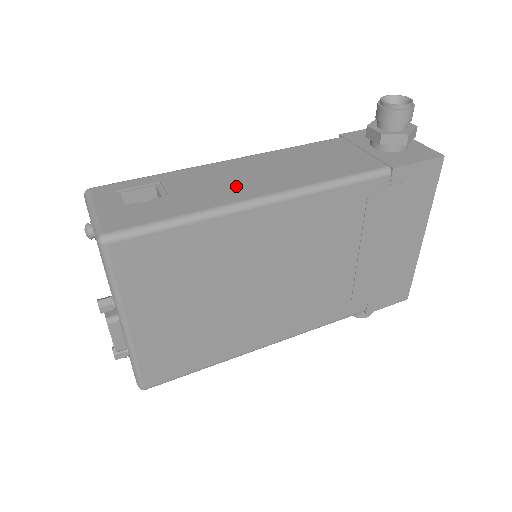
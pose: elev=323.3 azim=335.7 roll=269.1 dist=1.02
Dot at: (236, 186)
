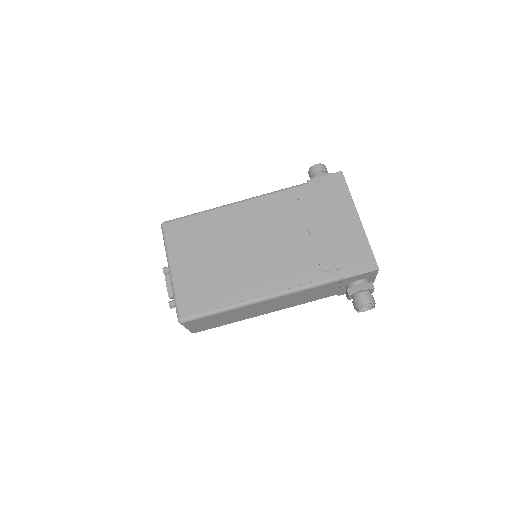
Dot at: occluded
